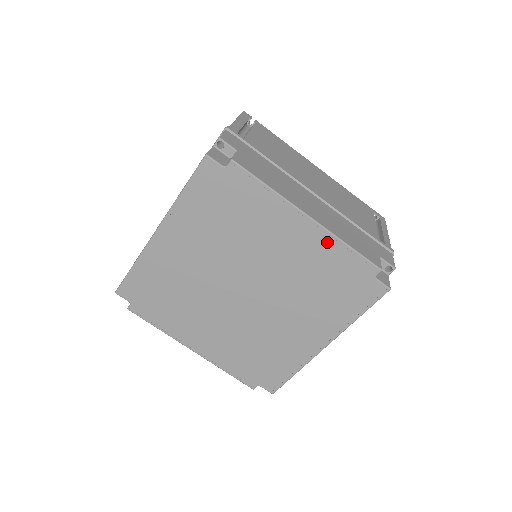
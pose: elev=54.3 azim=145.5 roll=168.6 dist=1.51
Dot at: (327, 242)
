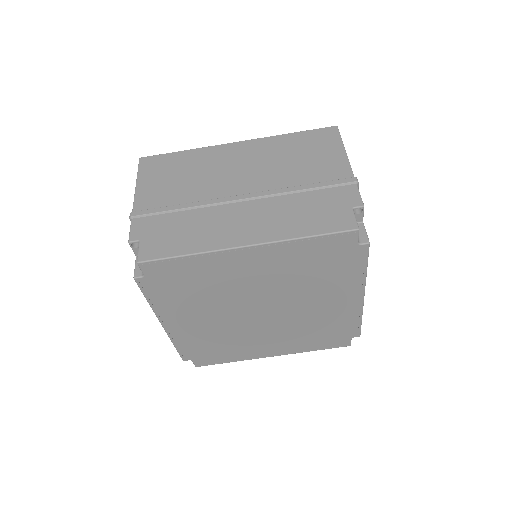
Dot at: (354, 312)
